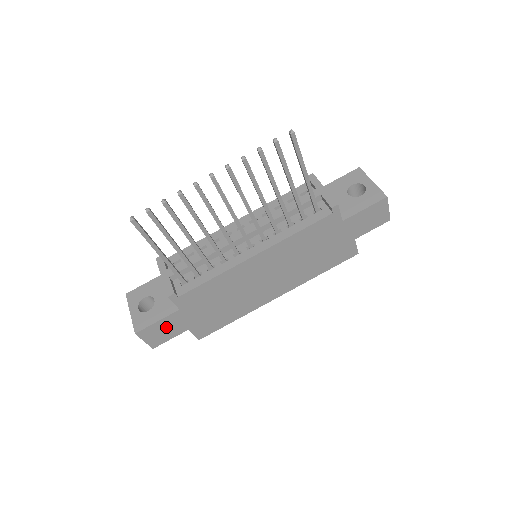
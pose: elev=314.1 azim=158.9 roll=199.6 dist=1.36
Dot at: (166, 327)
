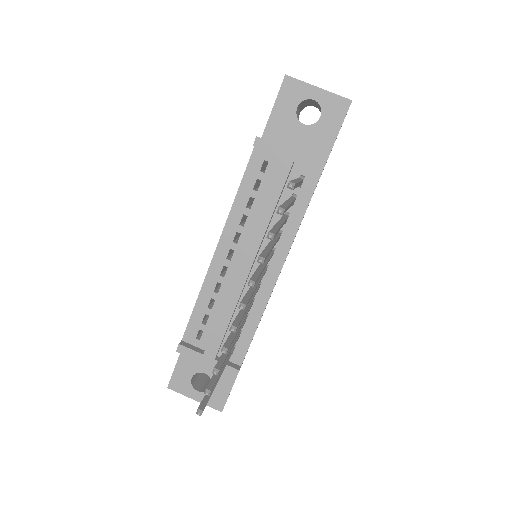
Dot at: occluded
